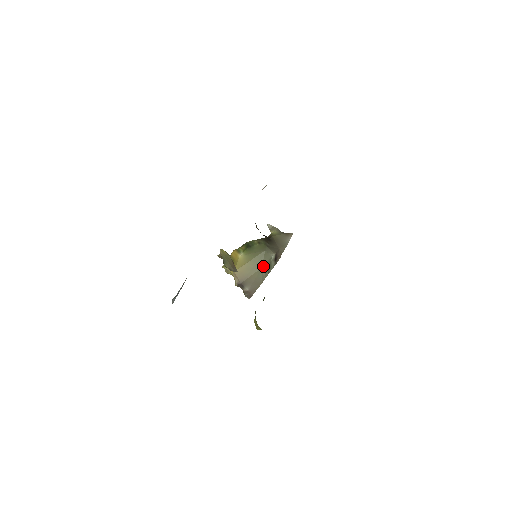
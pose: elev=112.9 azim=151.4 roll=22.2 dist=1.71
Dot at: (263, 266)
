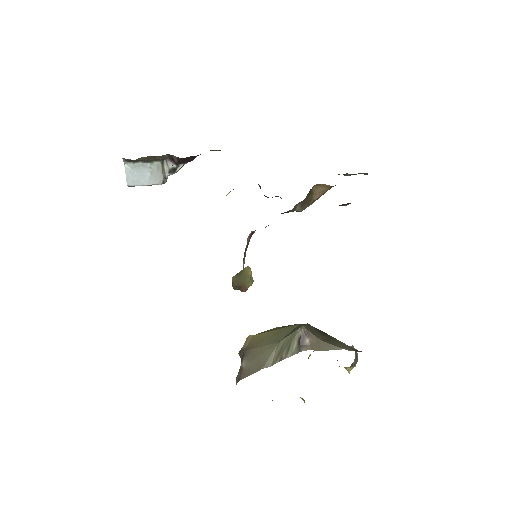
Dot at: (281, 341)
